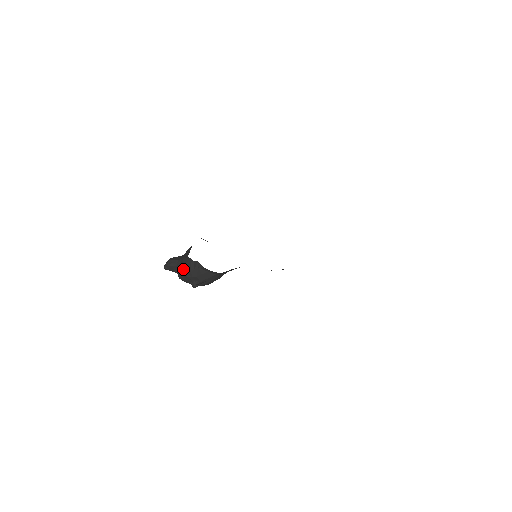
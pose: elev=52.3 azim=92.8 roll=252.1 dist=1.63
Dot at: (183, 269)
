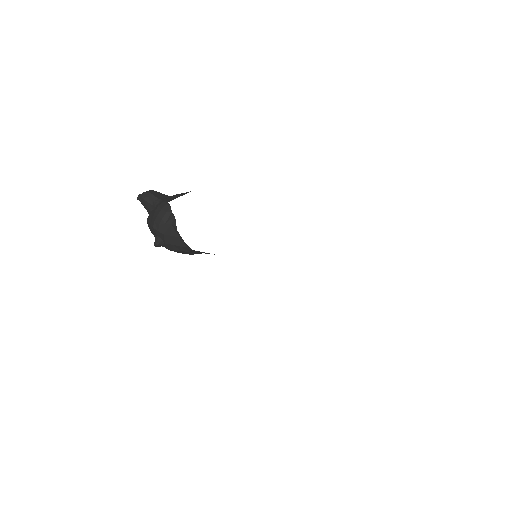
Dot at: (154, 214)
